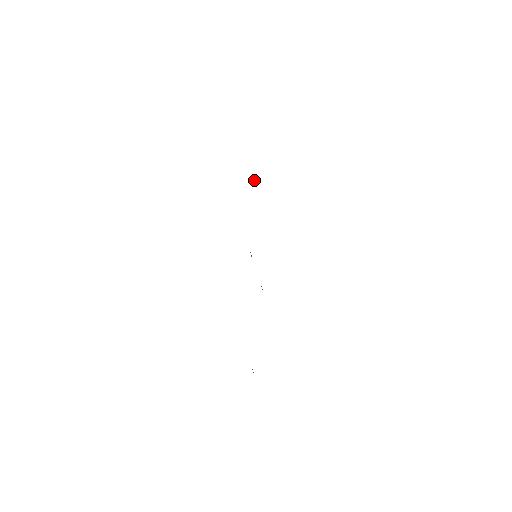
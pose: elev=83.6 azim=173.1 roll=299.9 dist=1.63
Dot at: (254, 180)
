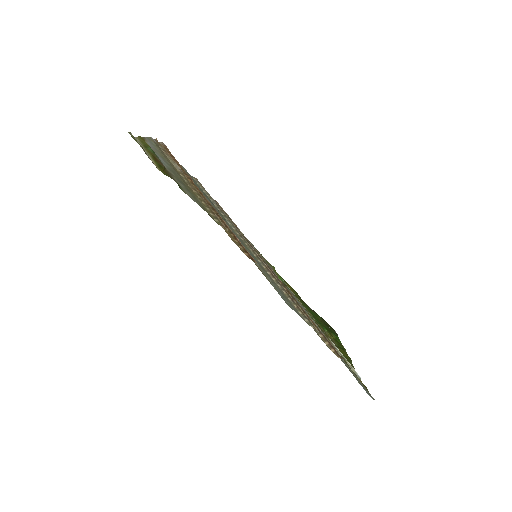
Dot at: occluded
